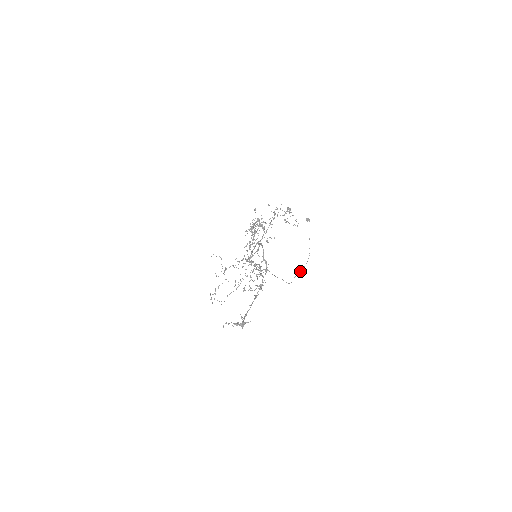
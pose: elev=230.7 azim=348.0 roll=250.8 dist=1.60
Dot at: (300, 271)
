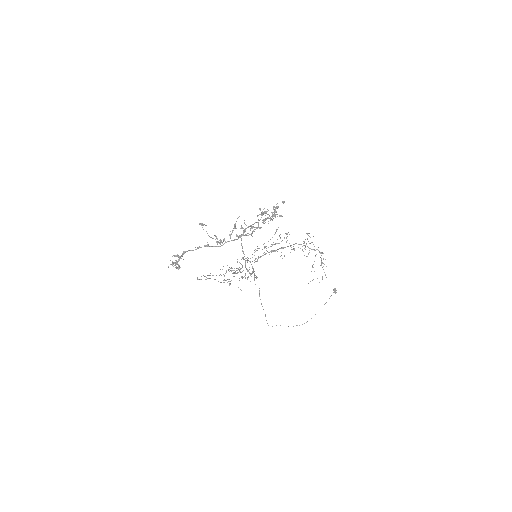
Dot at: occluded
